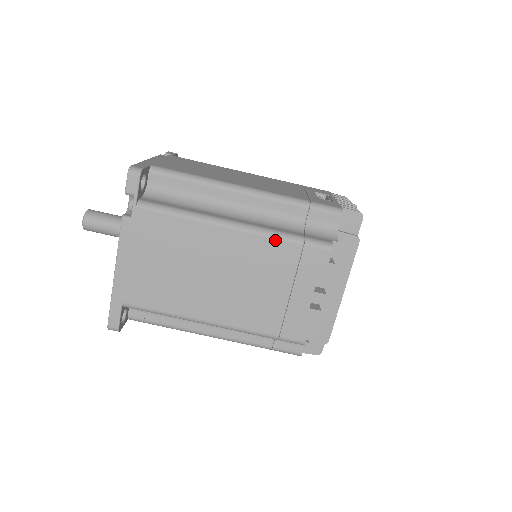
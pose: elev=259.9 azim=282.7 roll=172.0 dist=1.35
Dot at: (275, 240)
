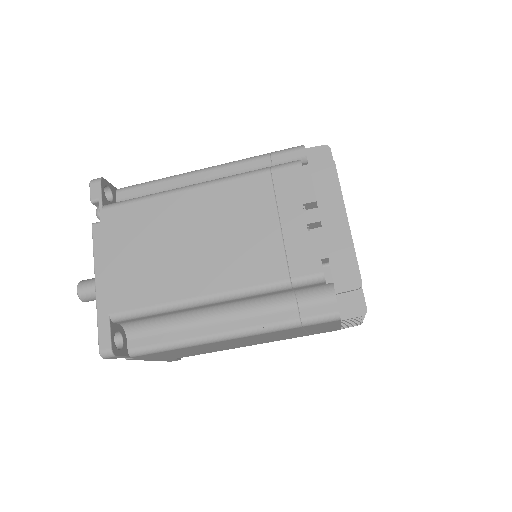
Dot at: (241, 179)
